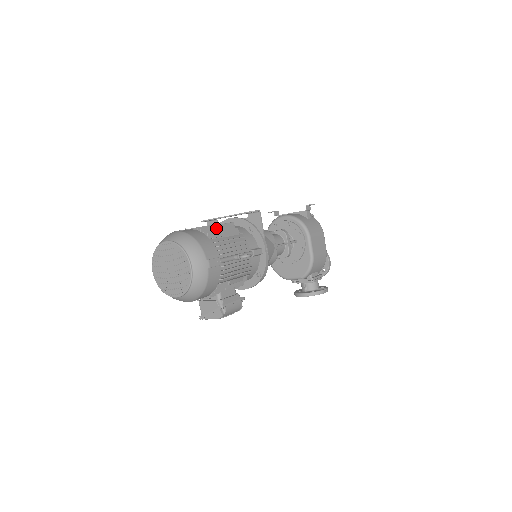
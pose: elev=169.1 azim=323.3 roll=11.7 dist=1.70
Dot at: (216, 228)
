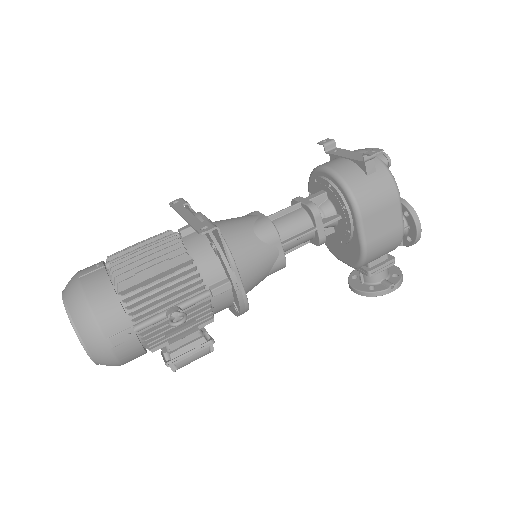
Dot at: (141, 264)
